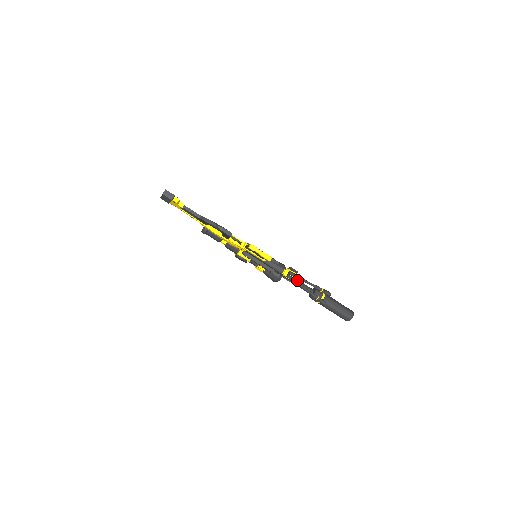
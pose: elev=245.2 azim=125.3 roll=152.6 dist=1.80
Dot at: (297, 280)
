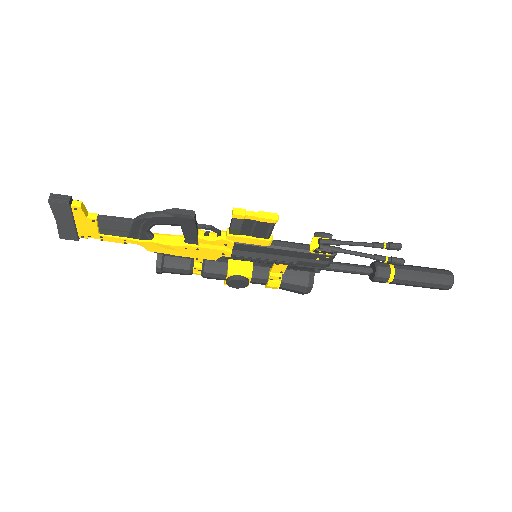
Dot at: (338, 262)
